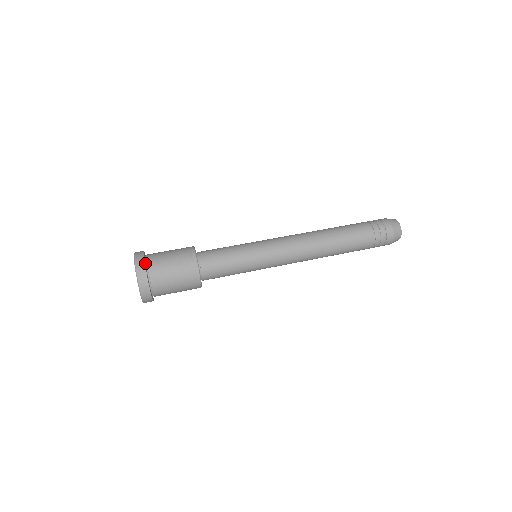
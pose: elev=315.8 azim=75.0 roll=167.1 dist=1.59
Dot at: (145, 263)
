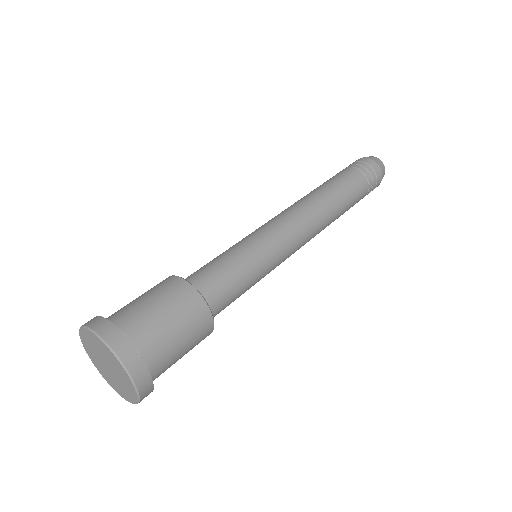
Dot at: occluded
